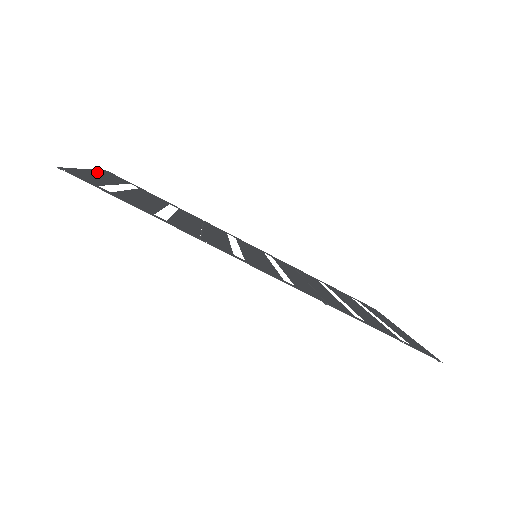
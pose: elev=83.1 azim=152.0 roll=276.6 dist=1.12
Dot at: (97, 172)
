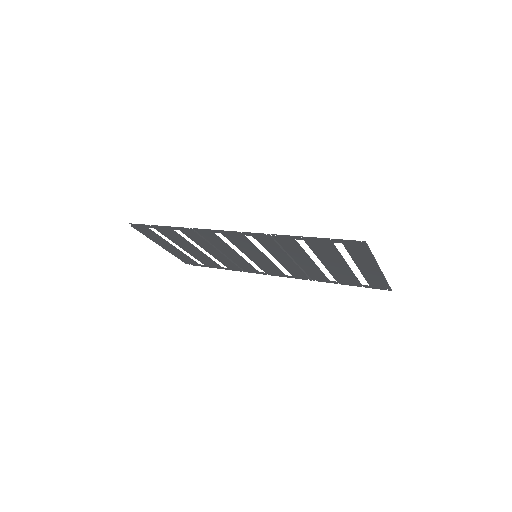
Dot at: (171, 250)
